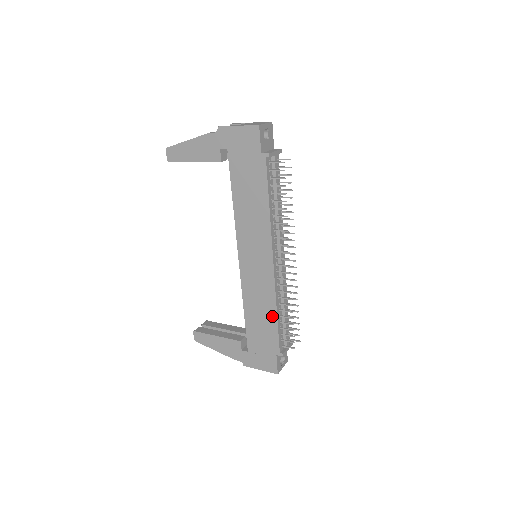
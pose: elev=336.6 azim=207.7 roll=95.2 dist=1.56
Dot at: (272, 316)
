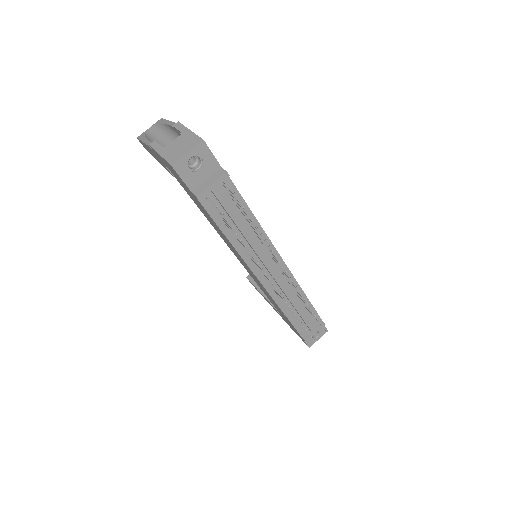
Dot at: (283, 313)
